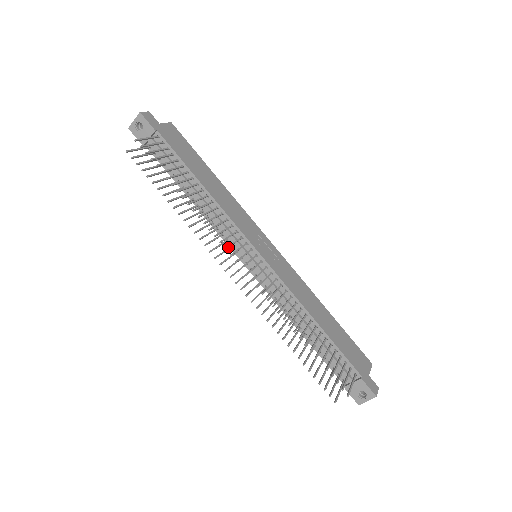
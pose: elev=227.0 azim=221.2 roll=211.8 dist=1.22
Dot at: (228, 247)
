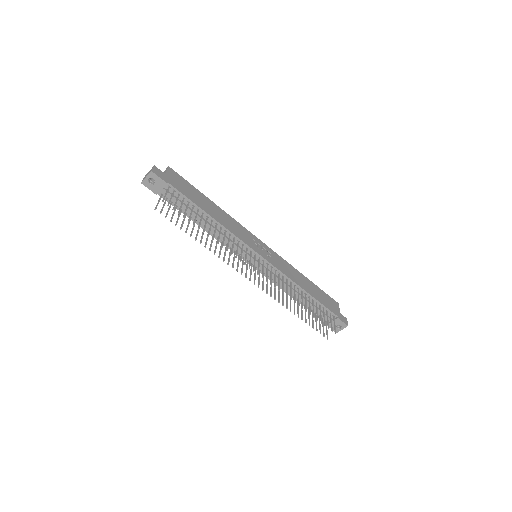
Dot at: occluded
